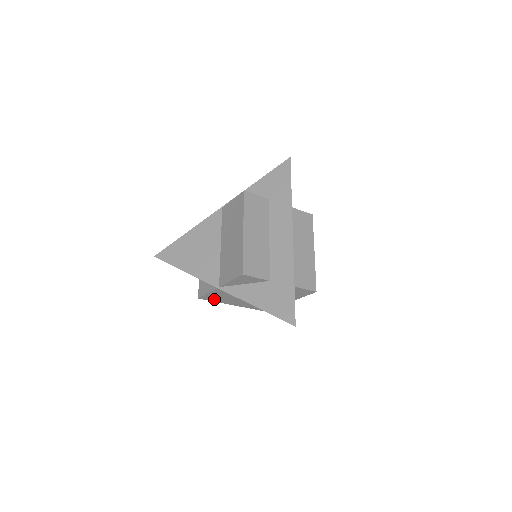
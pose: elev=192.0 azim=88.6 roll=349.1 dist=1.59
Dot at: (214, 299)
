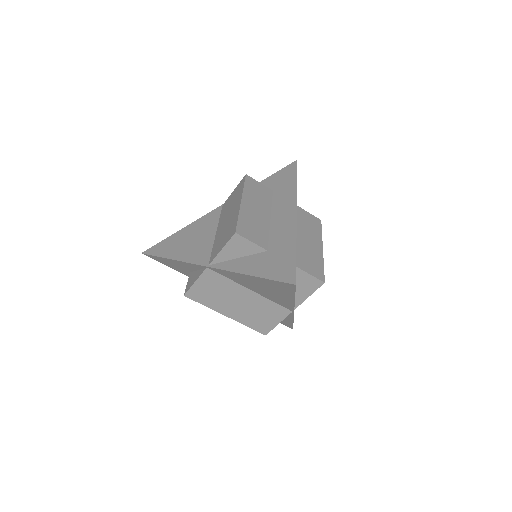
Dot at: (203, 298)
